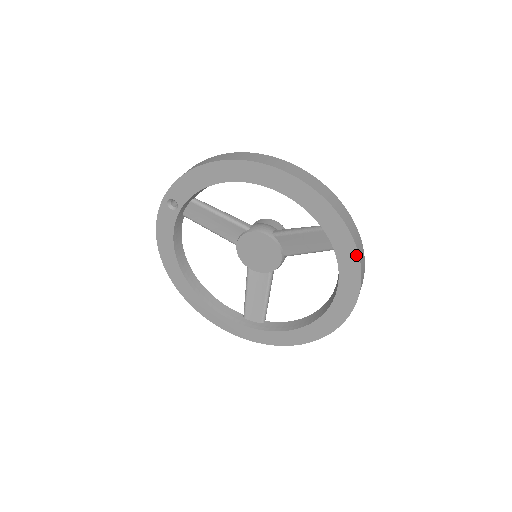
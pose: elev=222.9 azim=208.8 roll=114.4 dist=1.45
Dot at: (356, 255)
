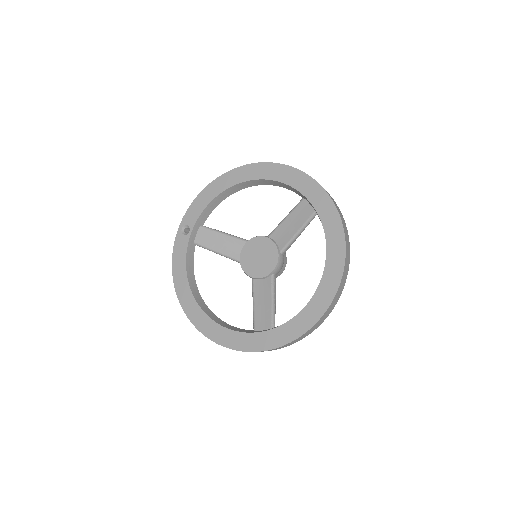
Dot at: (330, 201)
